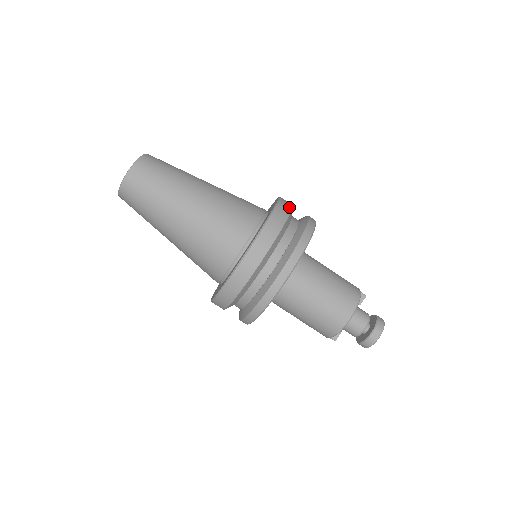
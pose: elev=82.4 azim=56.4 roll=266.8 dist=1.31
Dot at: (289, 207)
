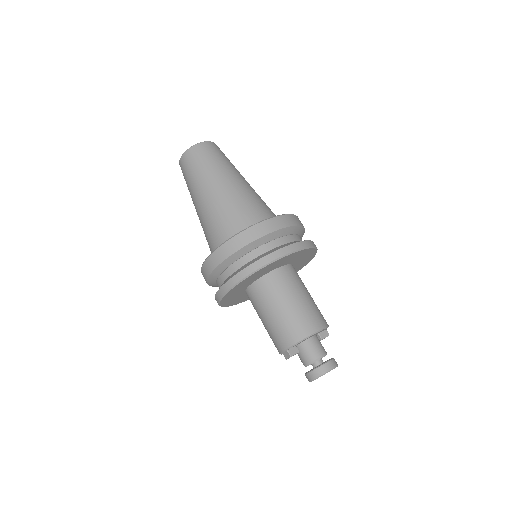
Dot at: occluded
